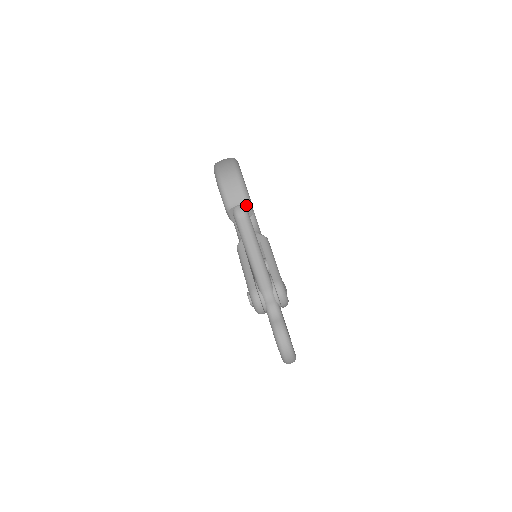
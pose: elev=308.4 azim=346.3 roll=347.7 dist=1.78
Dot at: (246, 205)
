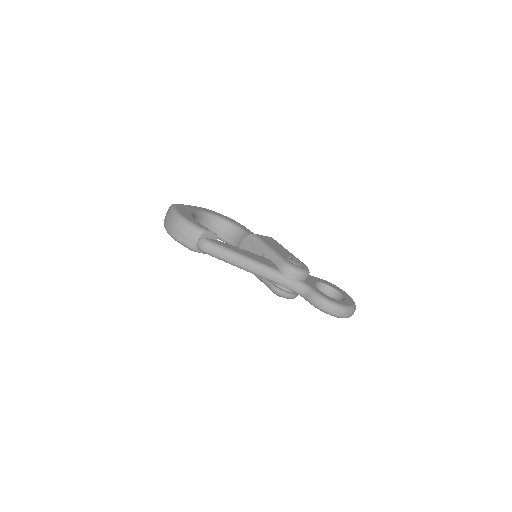
Dot at: (203, 235)
